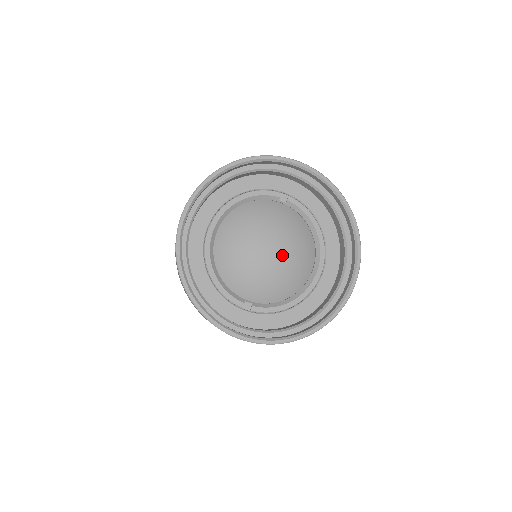
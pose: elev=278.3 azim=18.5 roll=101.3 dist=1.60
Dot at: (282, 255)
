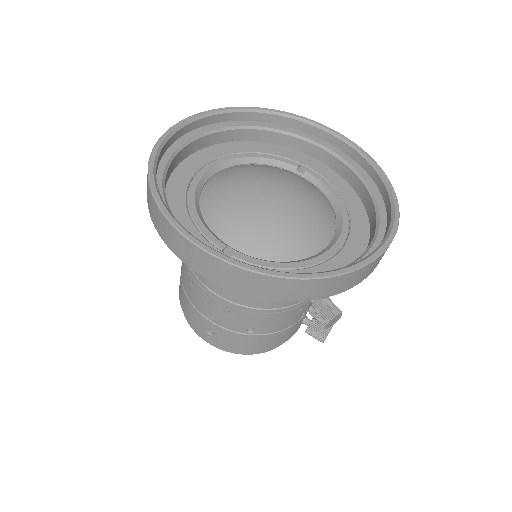
Dot at: (290, 202)
